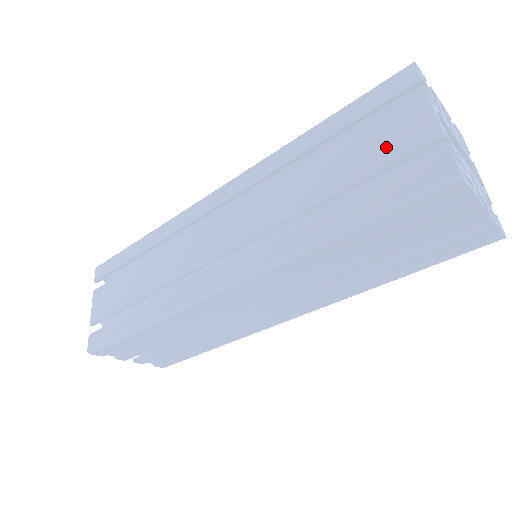
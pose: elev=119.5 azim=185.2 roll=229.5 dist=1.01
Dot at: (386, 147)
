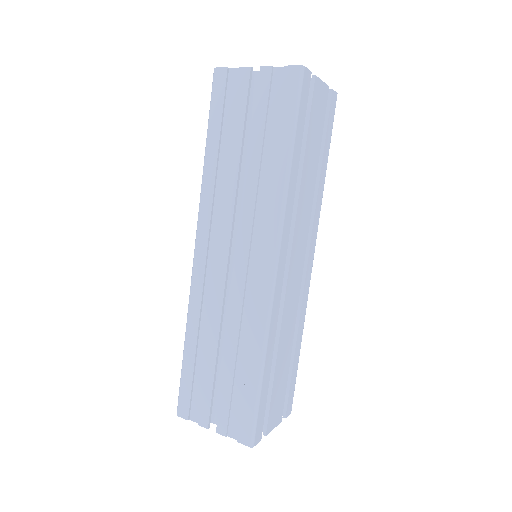
Dot at: occluded
